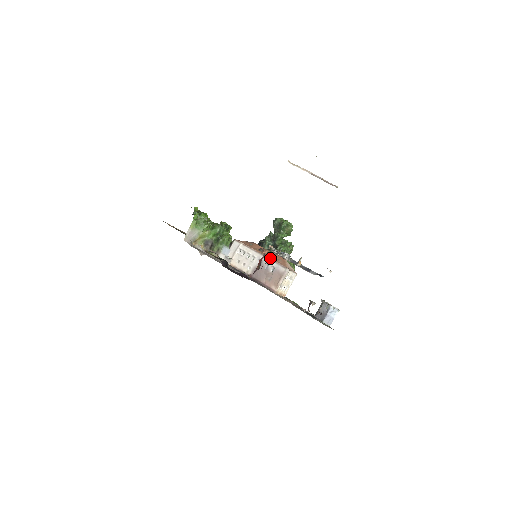
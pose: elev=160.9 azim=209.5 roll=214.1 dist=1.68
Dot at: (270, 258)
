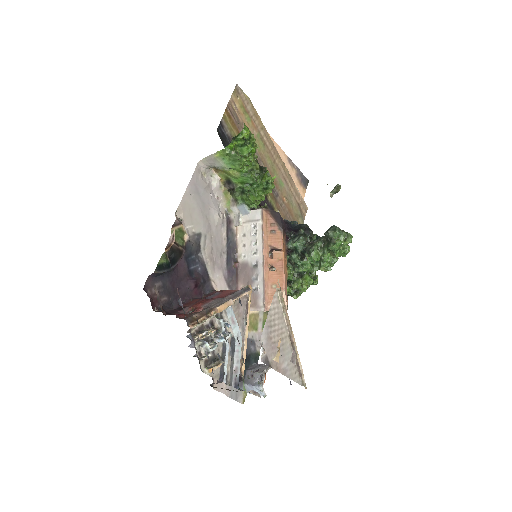
Dot at: (265, 275)
